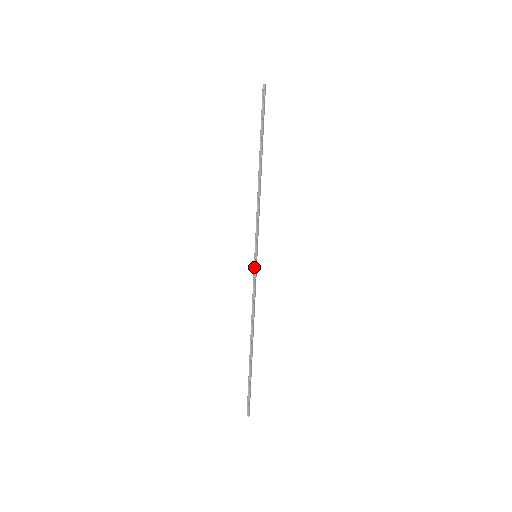
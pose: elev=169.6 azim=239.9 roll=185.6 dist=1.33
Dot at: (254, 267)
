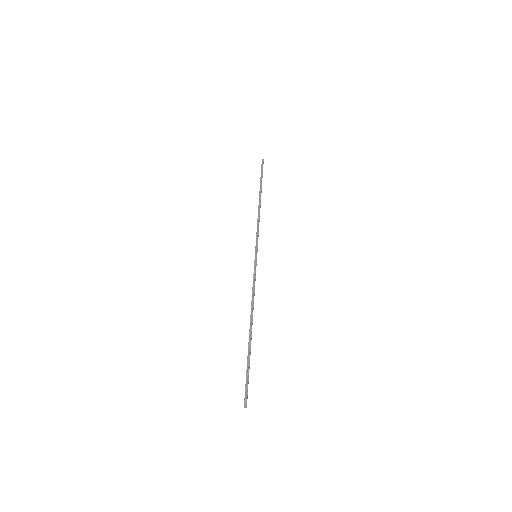
Dot at: (255, 263)
